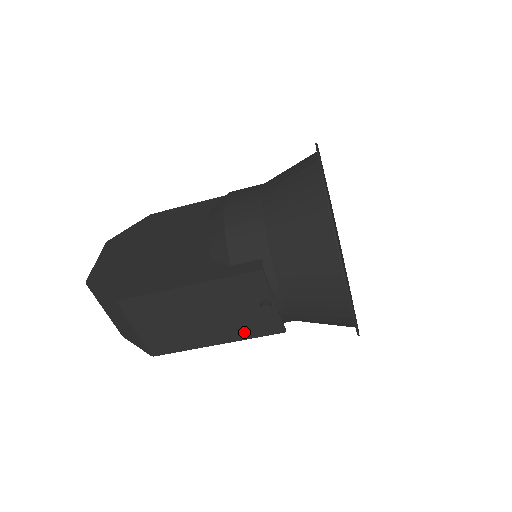
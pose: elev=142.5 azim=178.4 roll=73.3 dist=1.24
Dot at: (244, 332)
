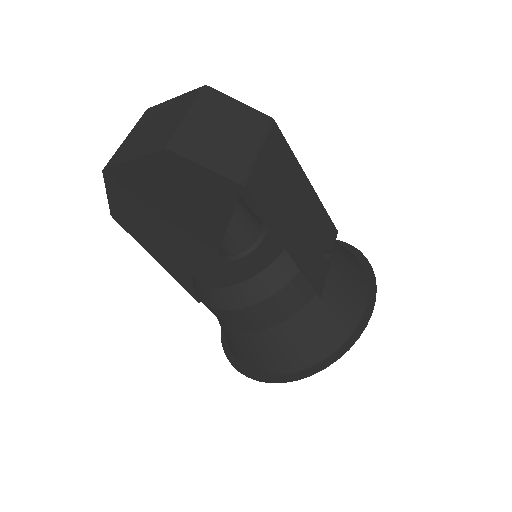
Dot at: (306, 261)
